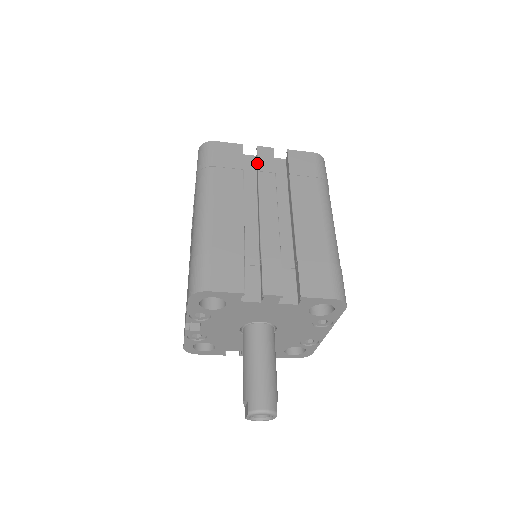
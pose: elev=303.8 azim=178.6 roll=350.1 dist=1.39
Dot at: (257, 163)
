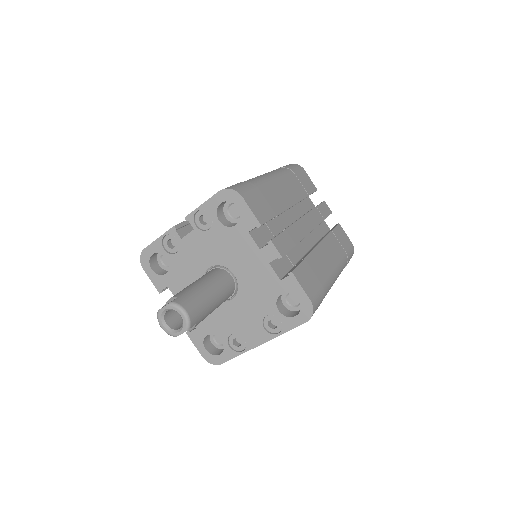
Dot at: occluded
